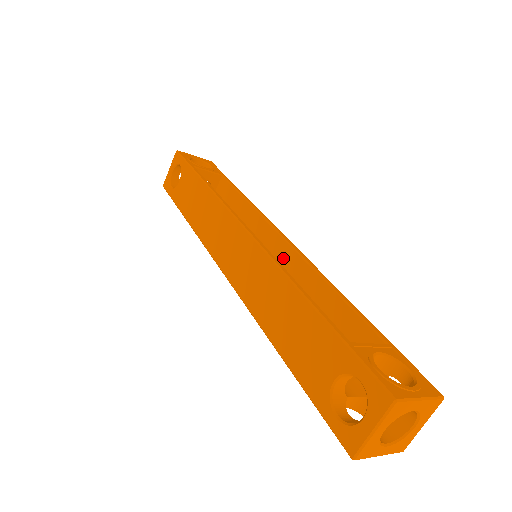
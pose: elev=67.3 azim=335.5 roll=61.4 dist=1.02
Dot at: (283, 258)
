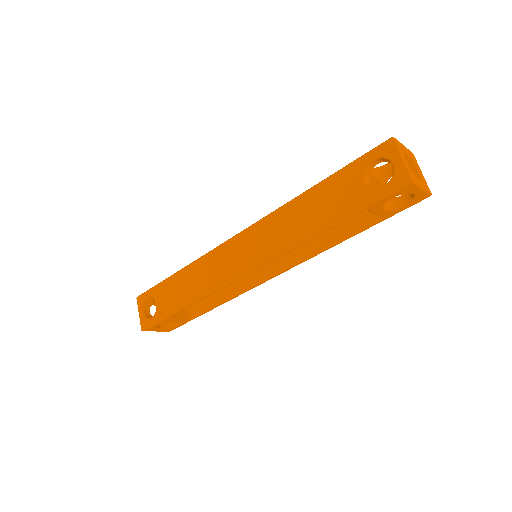
Dot at: occluded
